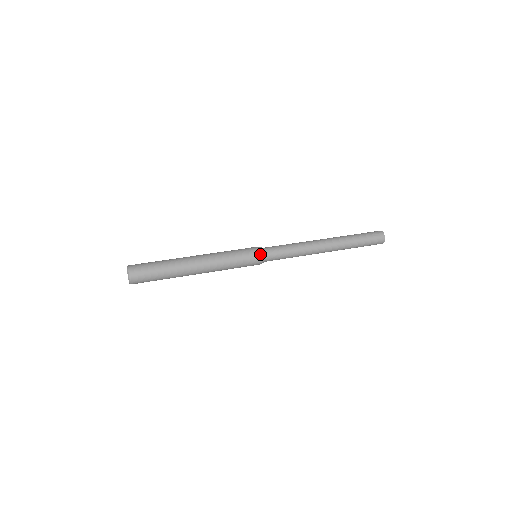
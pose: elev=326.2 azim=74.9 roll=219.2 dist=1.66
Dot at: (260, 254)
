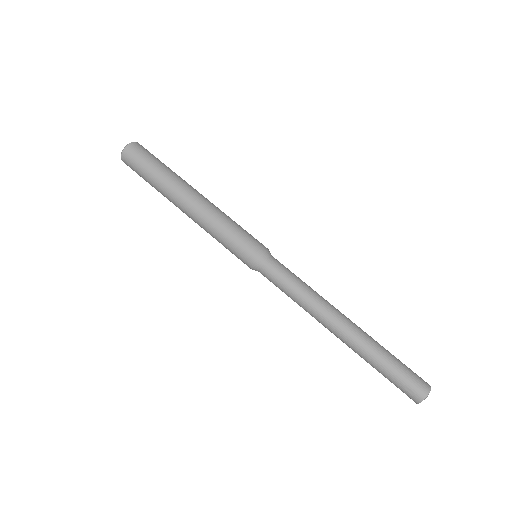
Dot at: (251, 265)
